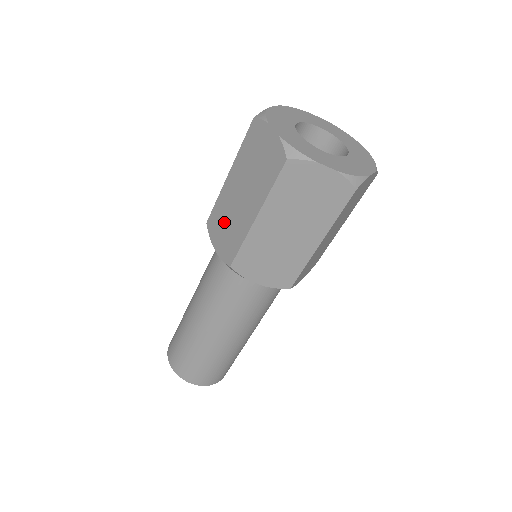
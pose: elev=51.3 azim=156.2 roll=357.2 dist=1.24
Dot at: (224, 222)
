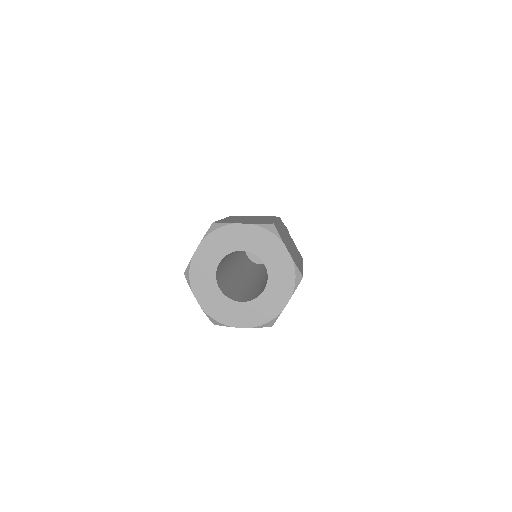
Dot at: occluded
